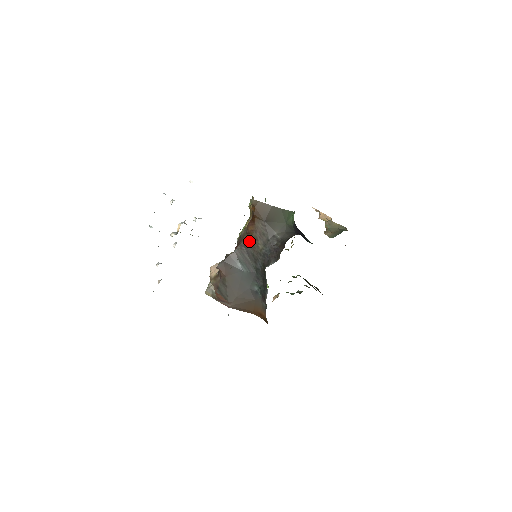
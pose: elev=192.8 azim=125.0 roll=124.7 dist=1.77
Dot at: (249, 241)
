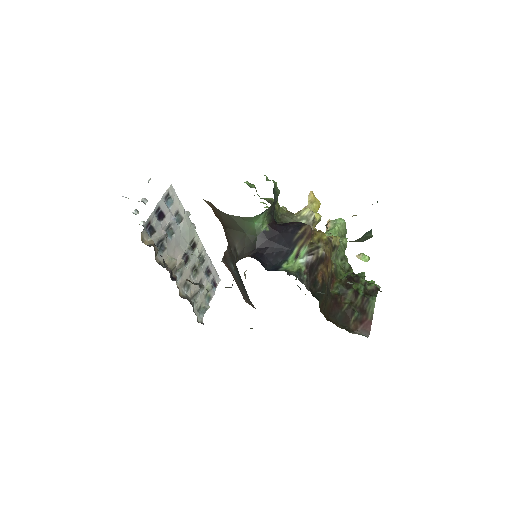
Dot at: occluded
